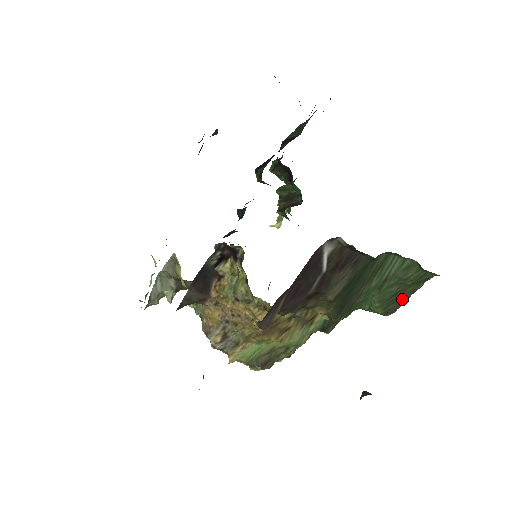
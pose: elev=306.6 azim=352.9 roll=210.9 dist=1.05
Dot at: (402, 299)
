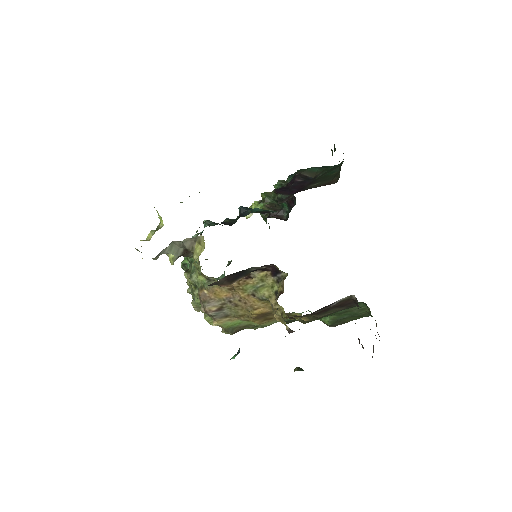
Dot at: (345, 321)
